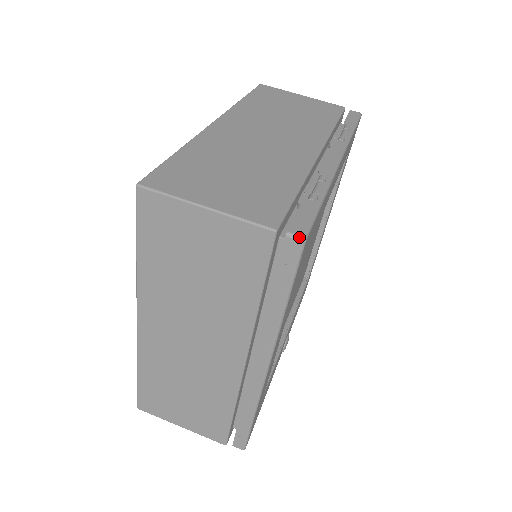
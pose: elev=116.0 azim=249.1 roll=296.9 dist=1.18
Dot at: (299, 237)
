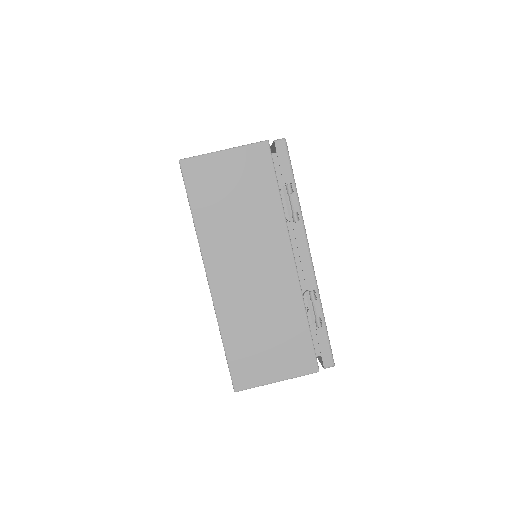
Dot at: occluded
